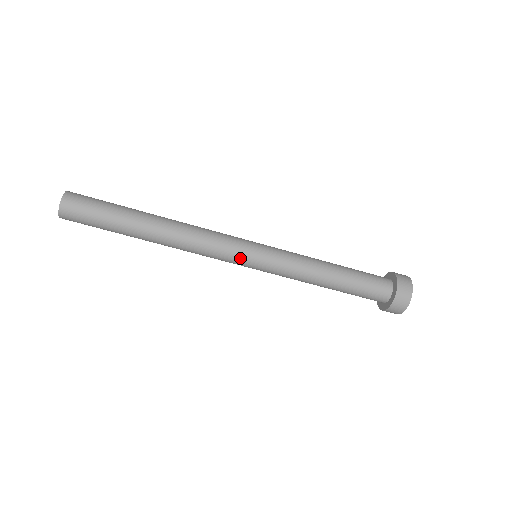
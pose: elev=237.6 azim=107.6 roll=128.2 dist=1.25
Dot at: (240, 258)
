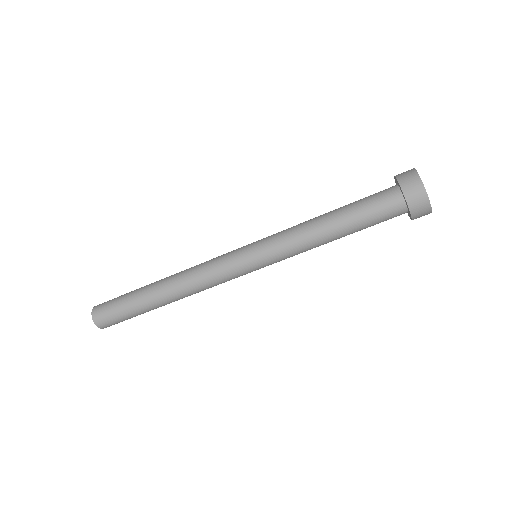
Dot at: (235, 259)
